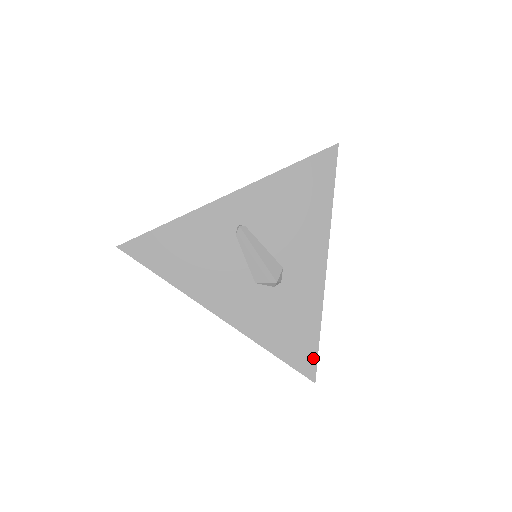
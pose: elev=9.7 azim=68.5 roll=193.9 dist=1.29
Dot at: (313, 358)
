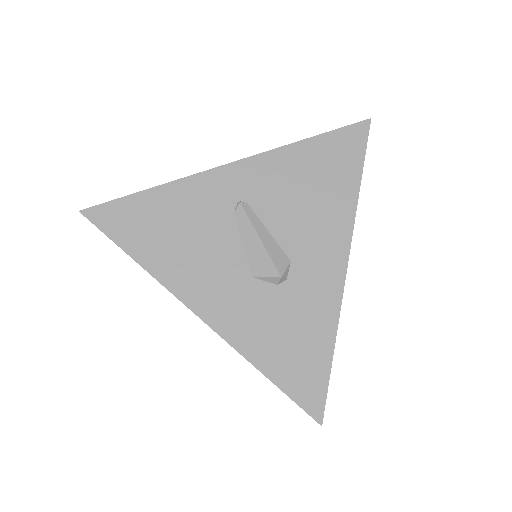
Dot at: (321, 389)
